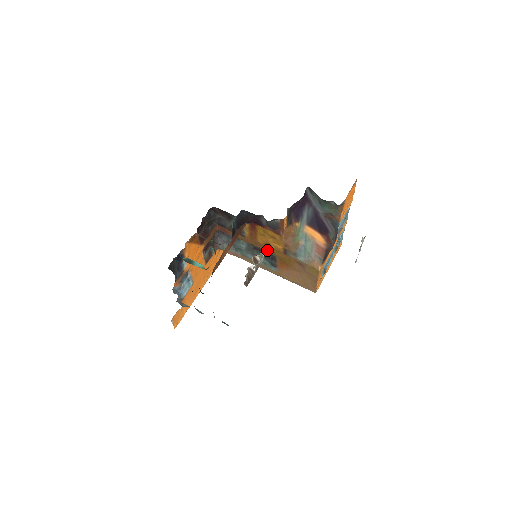
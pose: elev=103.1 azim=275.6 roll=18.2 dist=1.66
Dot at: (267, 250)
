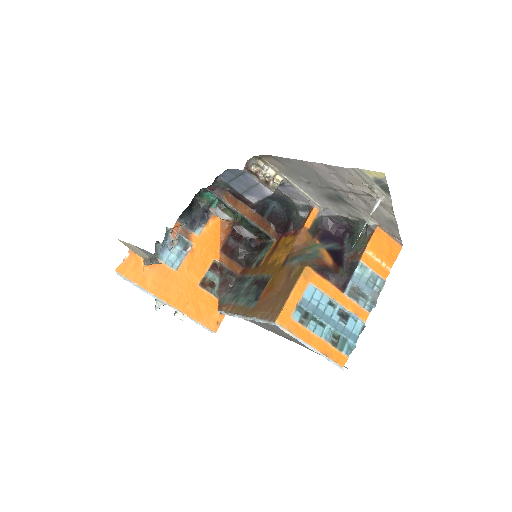
Dot at: (268, 272)
